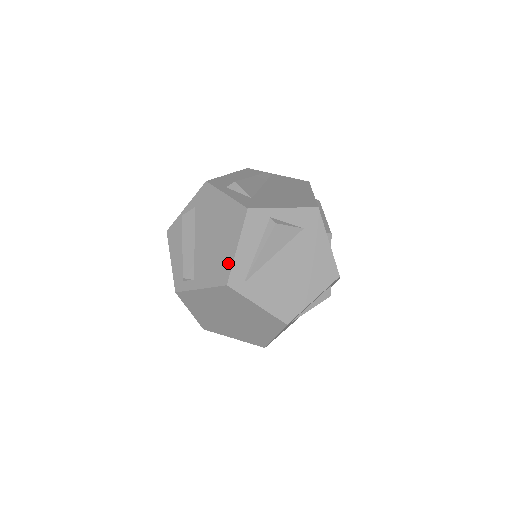
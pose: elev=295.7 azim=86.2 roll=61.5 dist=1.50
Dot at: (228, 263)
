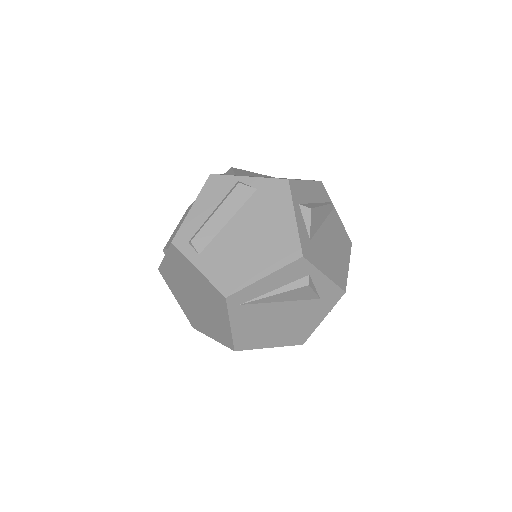
Dot at: (244, 281)
